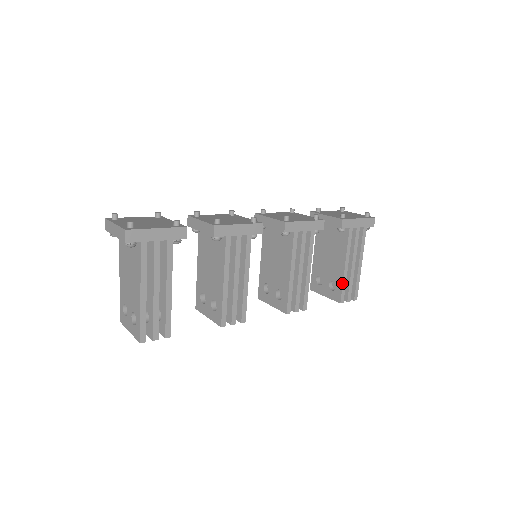
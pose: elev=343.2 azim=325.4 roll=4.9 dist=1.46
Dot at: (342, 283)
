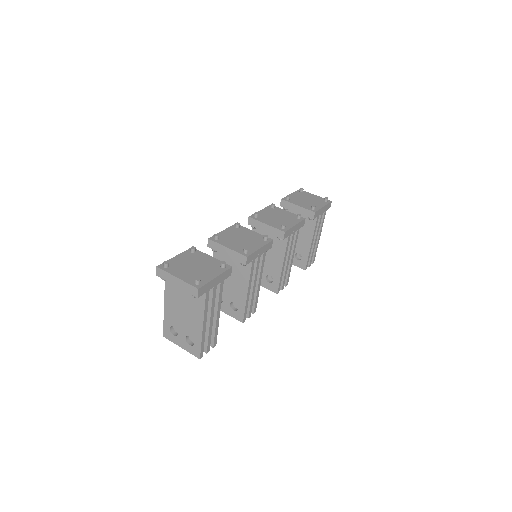
Dot at: (308, 256)
